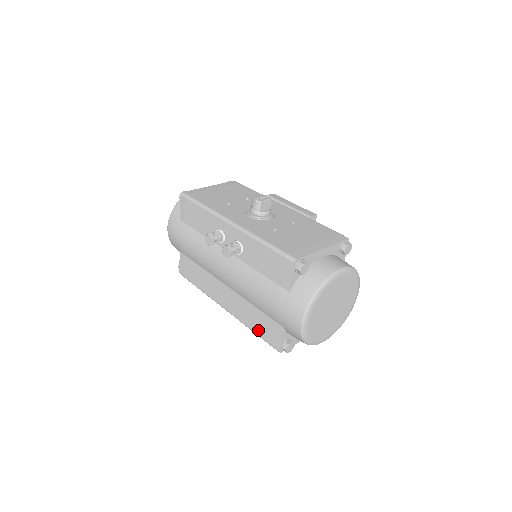
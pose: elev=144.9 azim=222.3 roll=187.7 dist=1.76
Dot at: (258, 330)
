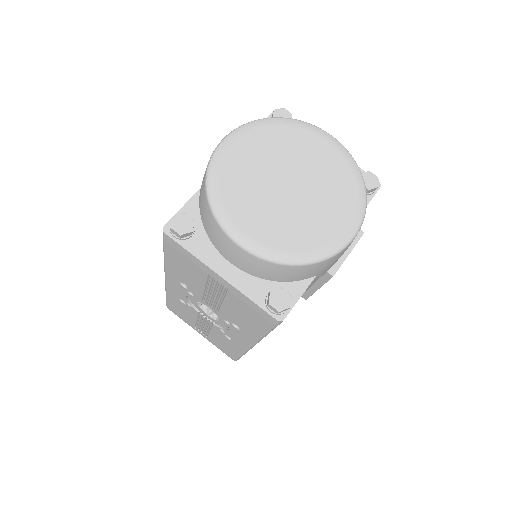
Dot at: occluded
